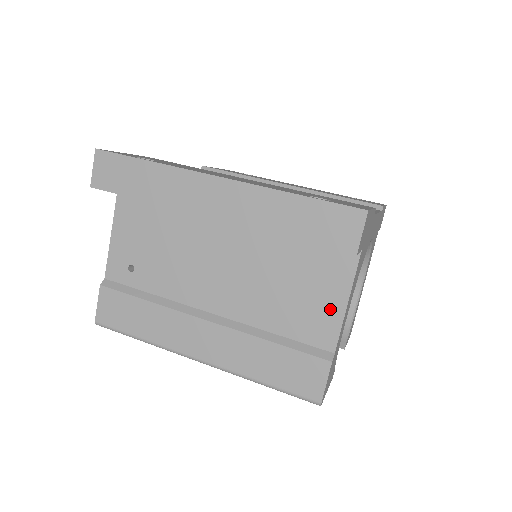
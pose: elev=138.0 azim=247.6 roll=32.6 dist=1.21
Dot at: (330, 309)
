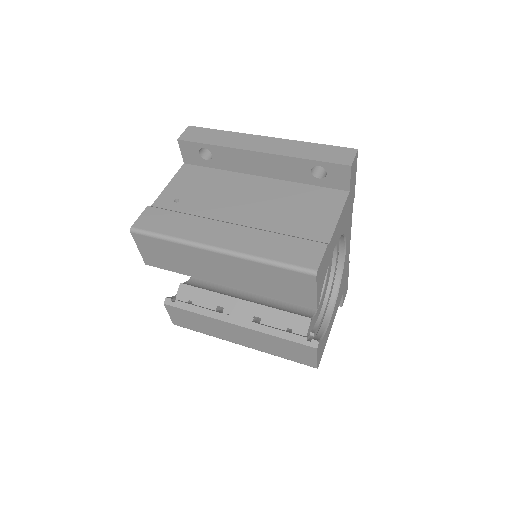
Dot at: (327, 220)
